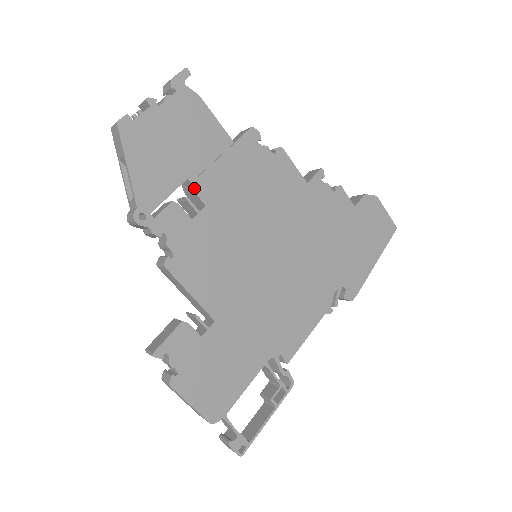
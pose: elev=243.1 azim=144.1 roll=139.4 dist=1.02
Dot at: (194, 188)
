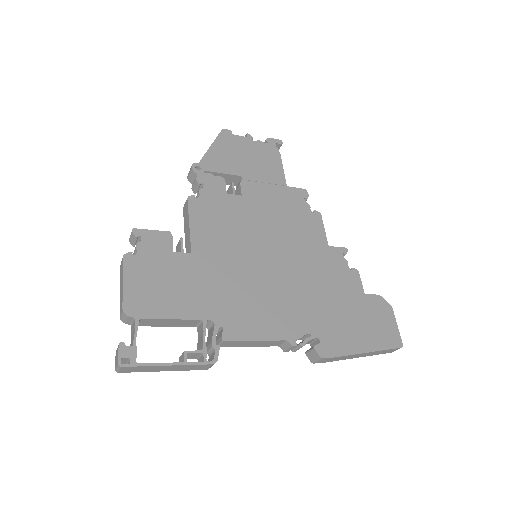
Dot at: (242, 183)
